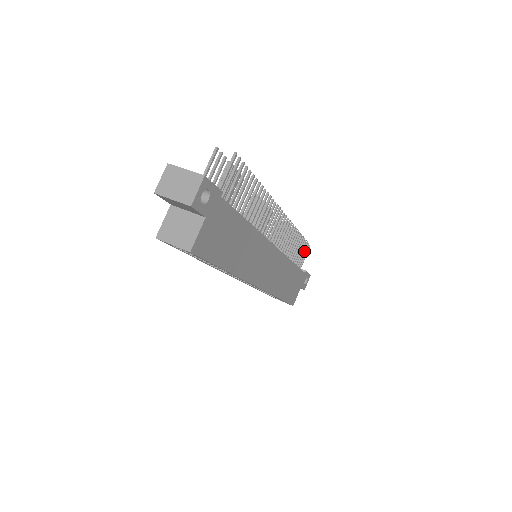
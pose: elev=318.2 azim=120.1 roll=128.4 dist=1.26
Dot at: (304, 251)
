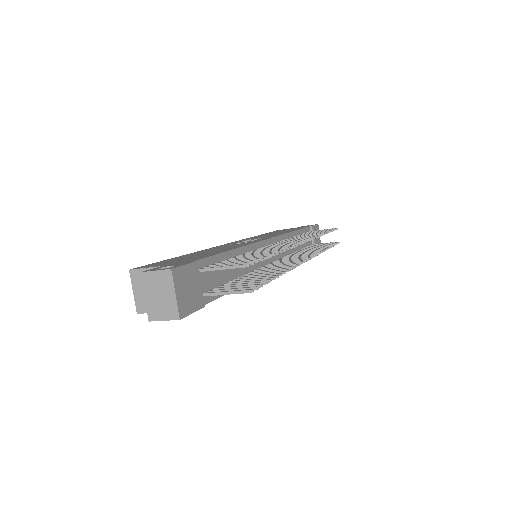
Dot at: (328, 243)
